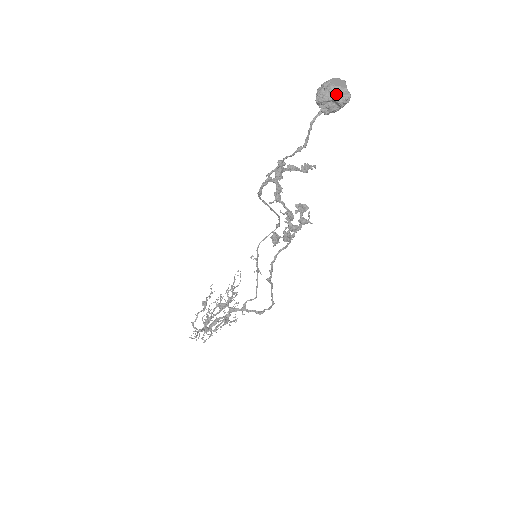
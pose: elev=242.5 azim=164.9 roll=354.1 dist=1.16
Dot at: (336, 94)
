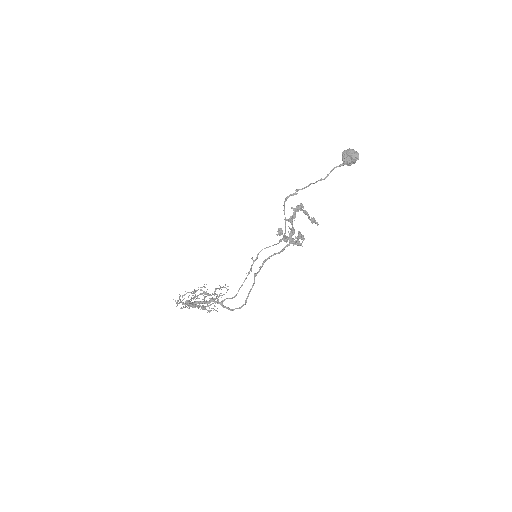
Dot at: (353, 153)
